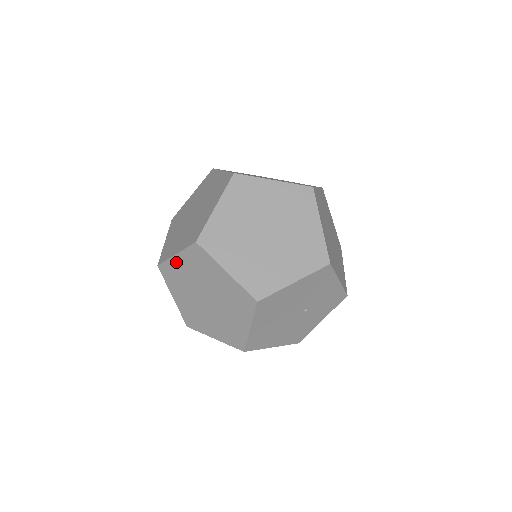
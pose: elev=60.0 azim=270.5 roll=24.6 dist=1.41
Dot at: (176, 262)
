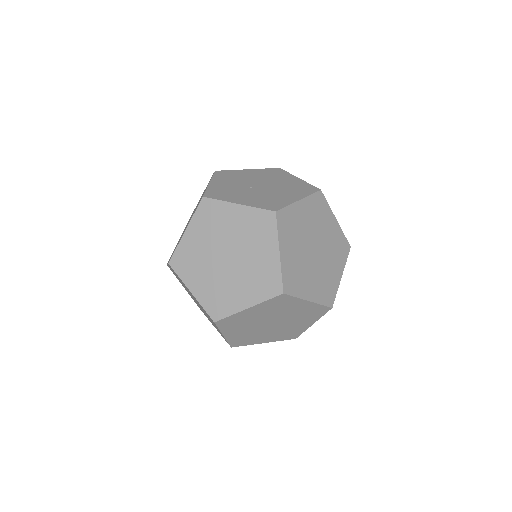
Dot at: (188, 289)
